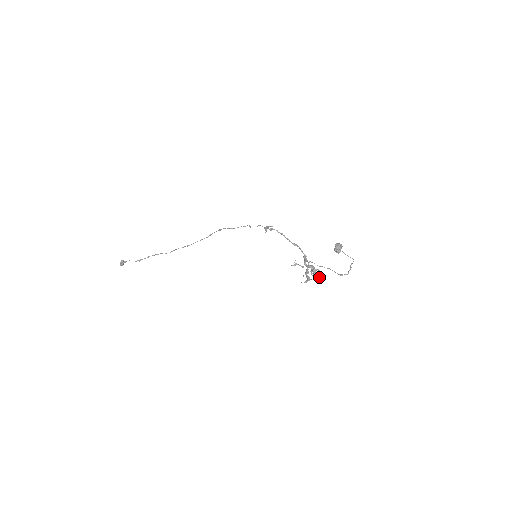
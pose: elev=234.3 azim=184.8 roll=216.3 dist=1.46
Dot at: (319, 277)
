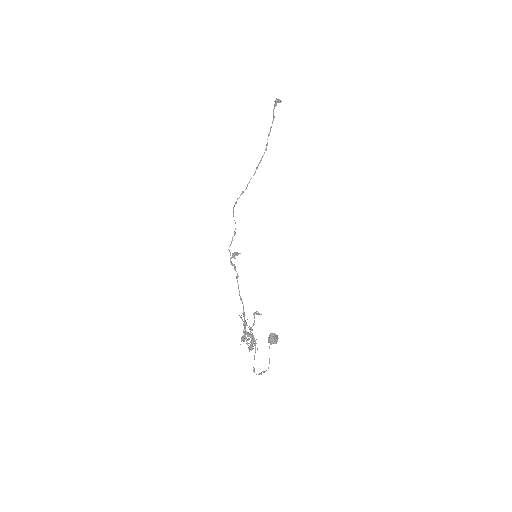
Dot at: (249, 348)
